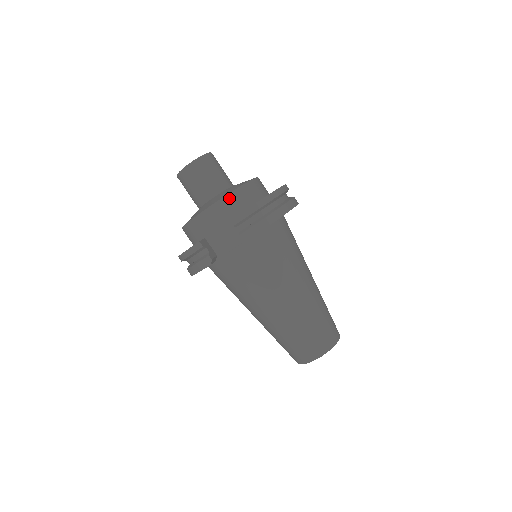
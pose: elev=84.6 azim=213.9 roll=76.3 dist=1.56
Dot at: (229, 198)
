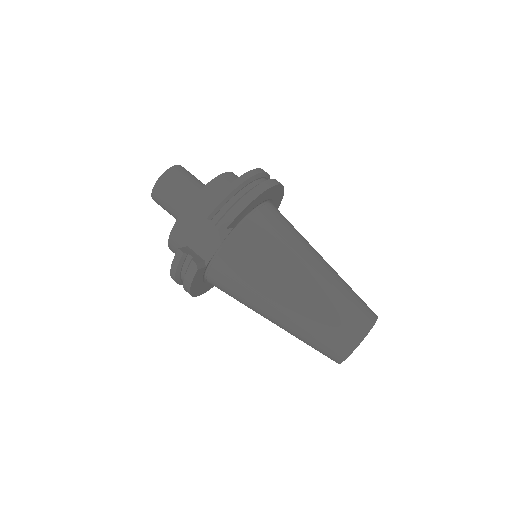
Dot at: (200, 196)
